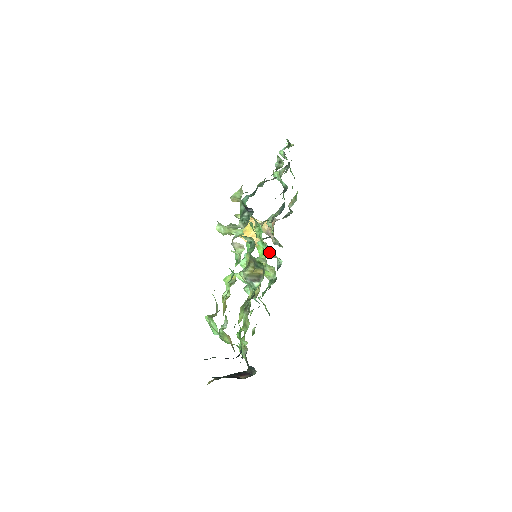
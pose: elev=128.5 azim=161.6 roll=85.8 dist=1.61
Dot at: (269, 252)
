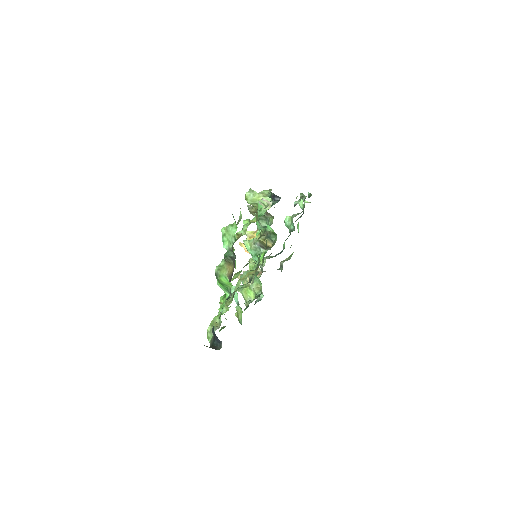
Dot at: occluded
